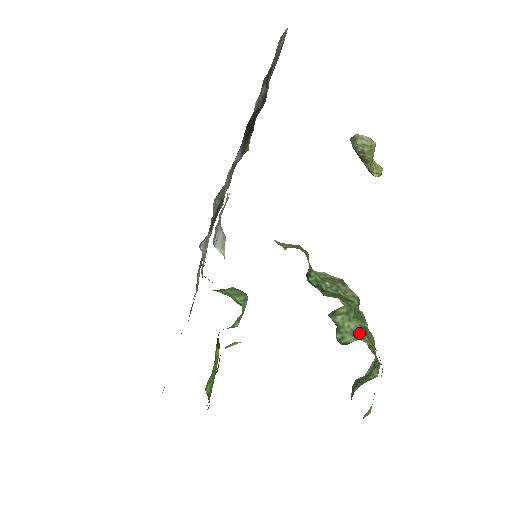
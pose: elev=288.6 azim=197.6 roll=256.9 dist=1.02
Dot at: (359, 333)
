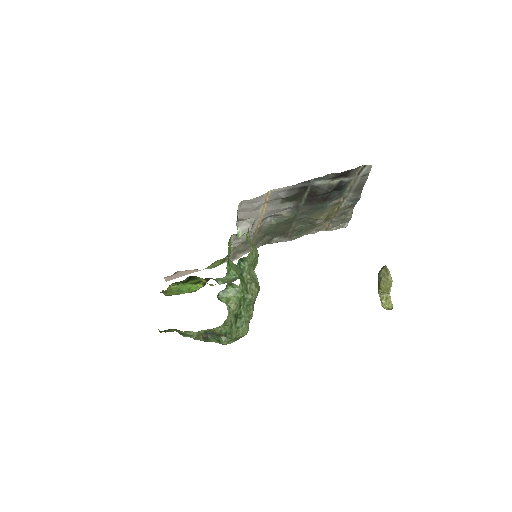
Dot at: (231, 304)
